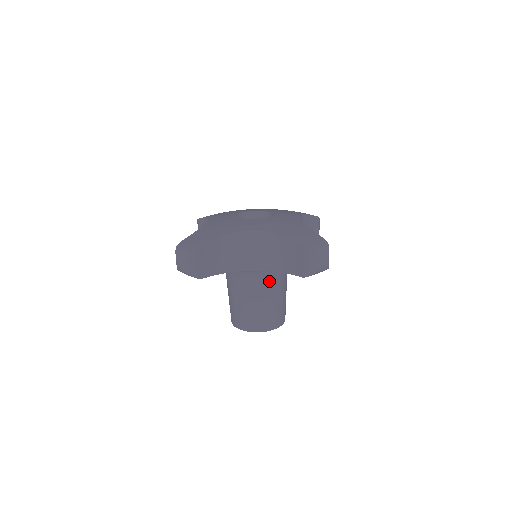
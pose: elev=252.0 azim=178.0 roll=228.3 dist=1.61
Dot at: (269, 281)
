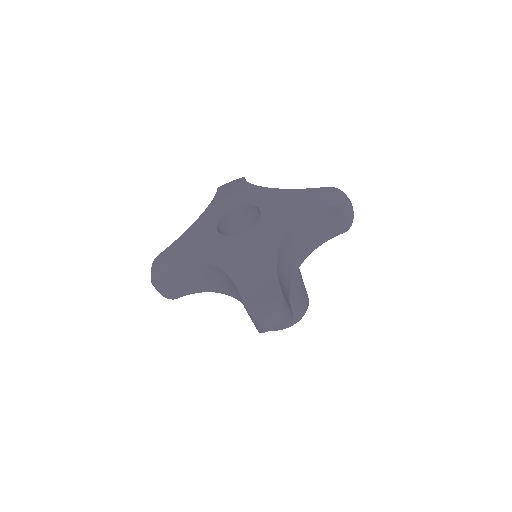
Dot at: occluded
